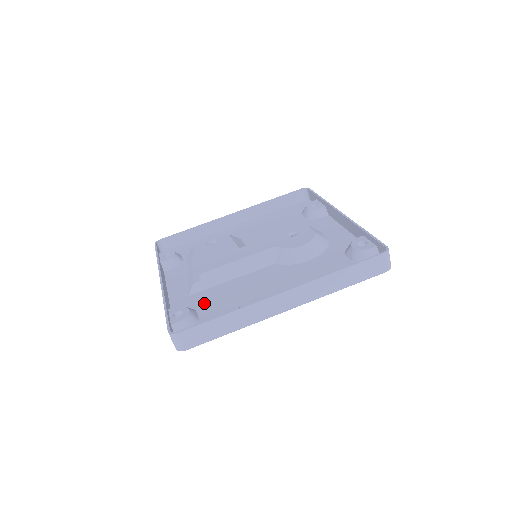
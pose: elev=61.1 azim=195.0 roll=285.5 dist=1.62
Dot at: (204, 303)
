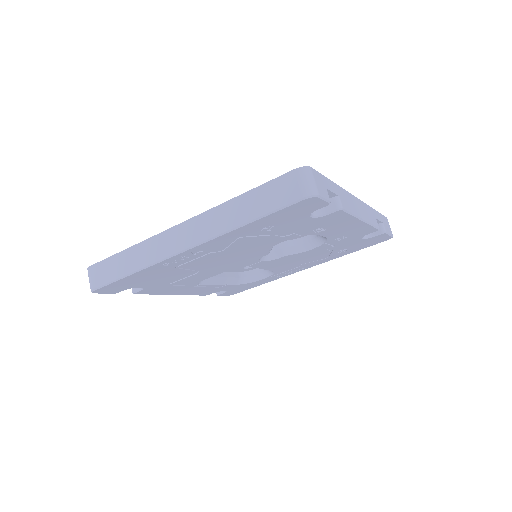
Dot at: occluded
